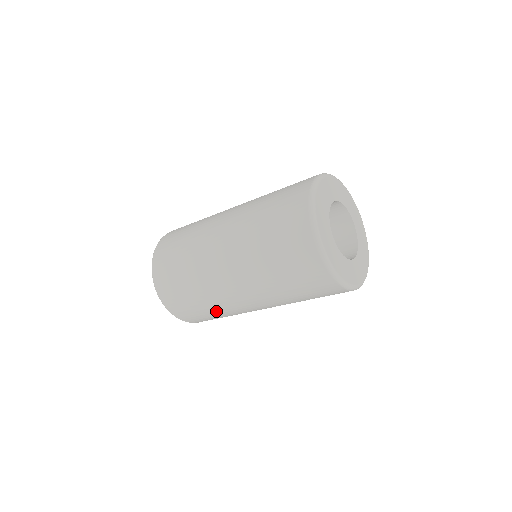
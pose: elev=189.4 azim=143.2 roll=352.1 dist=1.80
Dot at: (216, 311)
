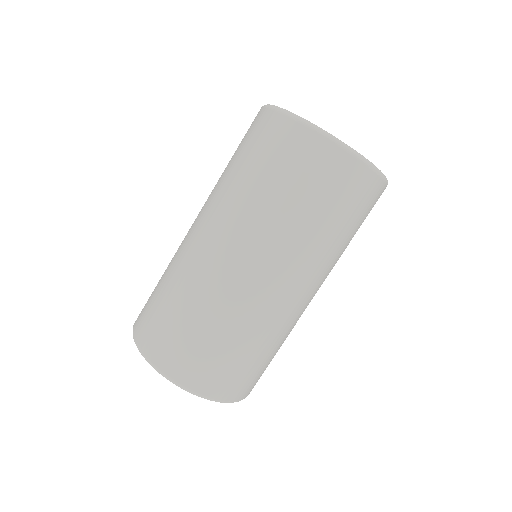
Dot at: occluded
